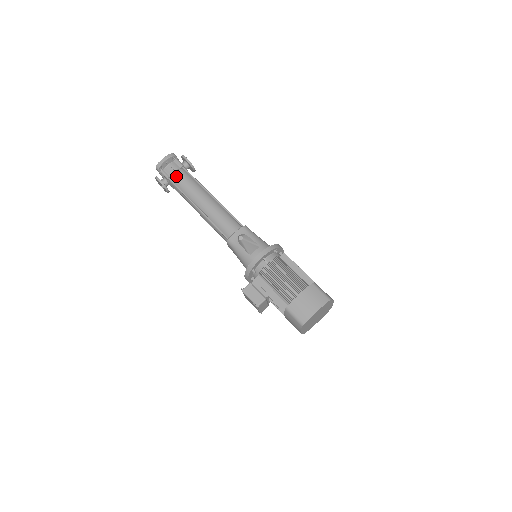
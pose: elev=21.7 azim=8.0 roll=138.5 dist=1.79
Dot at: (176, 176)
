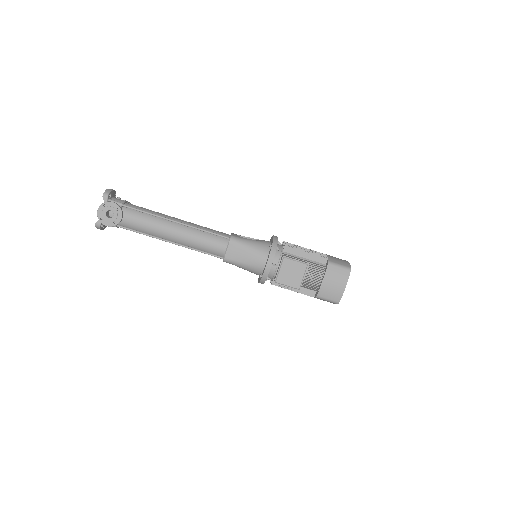
Dot at: (130, 204)
